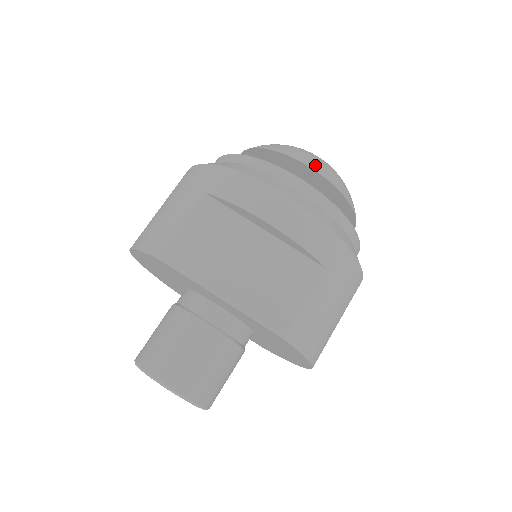
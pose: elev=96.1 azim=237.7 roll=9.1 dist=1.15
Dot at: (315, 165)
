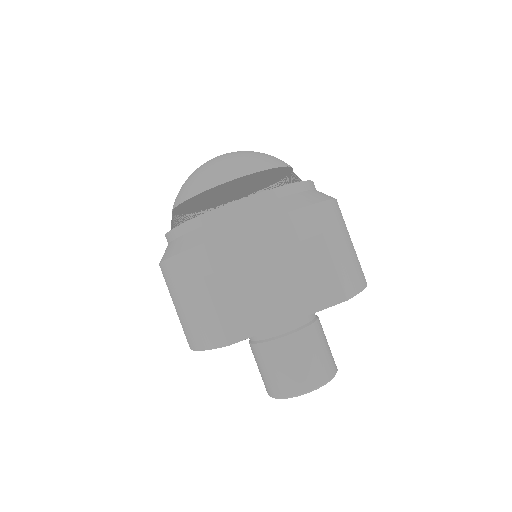
Dot at: (236, 172)
